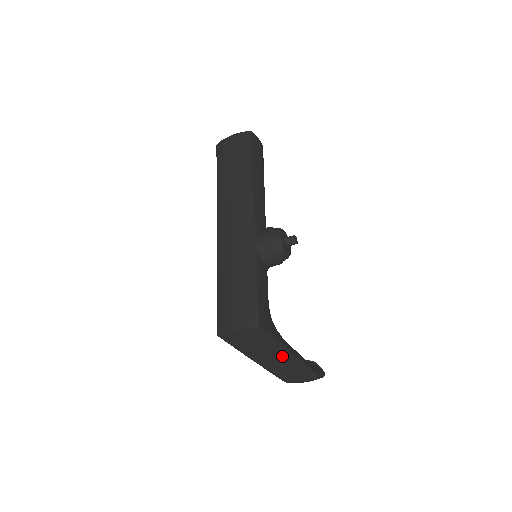
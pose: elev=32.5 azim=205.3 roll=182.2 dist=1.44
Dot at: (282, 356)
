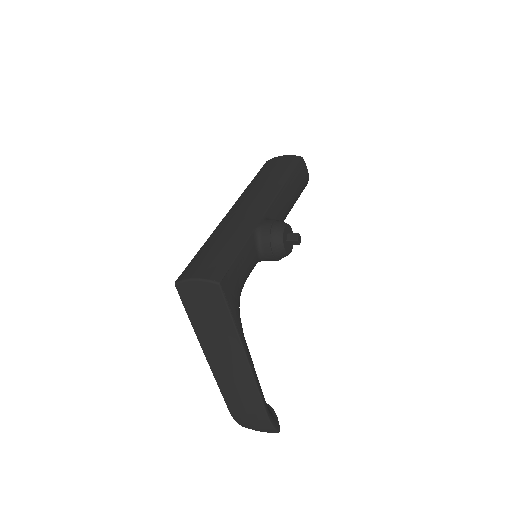
Dot at: (235, 355)
